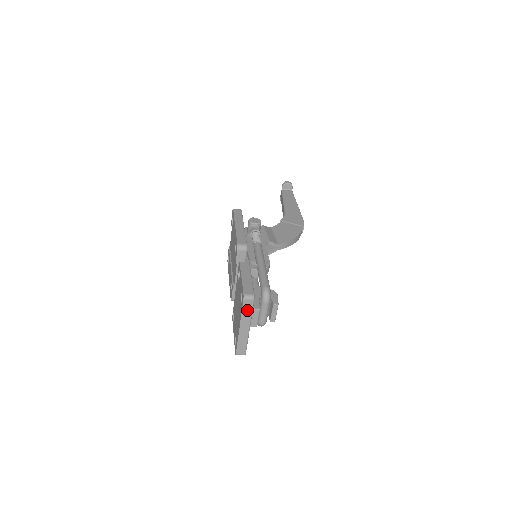
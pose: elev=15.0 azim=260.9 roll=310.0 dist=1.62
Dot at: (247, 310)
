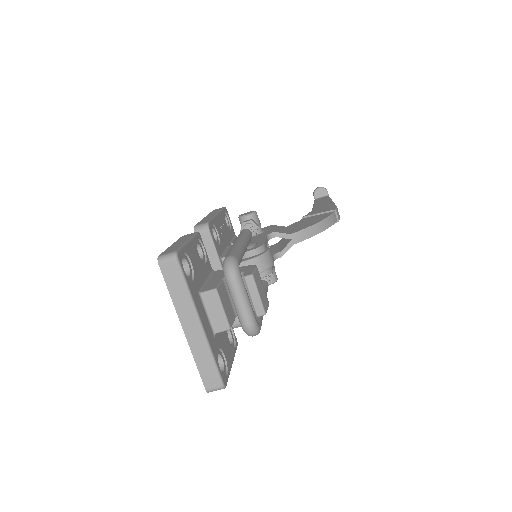
Dot at: (176, 285)
